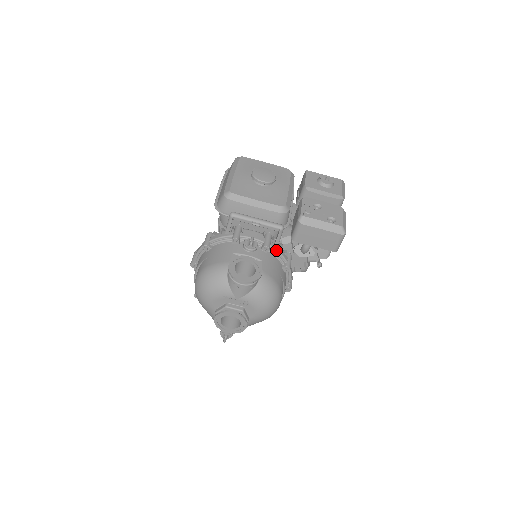
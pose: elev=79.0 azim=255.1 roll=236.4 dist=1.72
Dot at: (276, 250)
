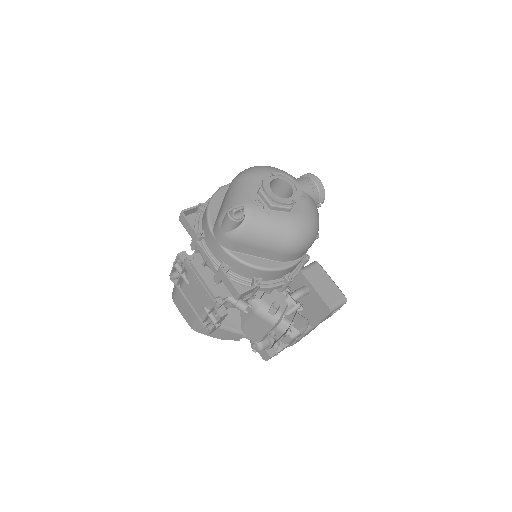
Dot at: occluded
